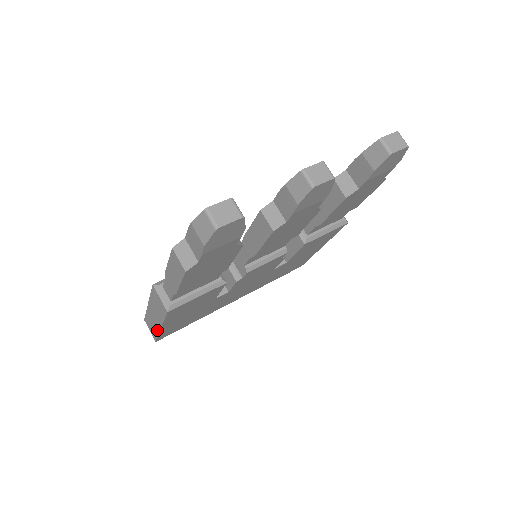
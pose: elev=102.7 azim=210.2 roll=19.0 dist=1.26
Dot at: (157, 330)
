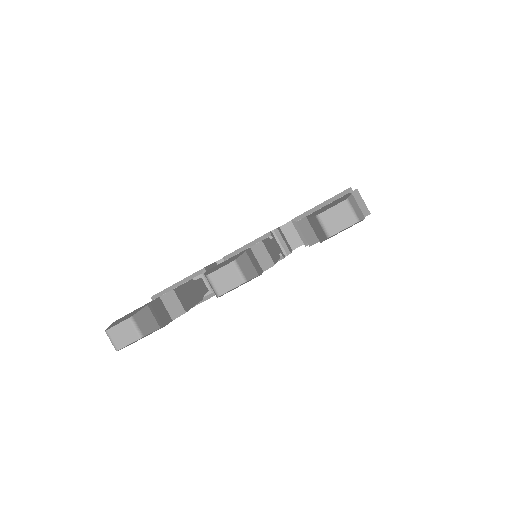
Dot at: occluded
